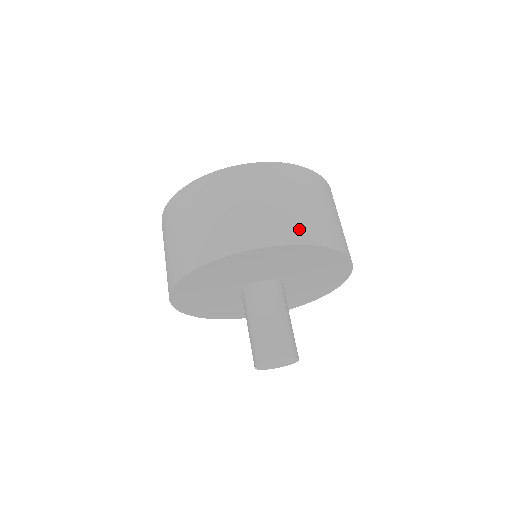
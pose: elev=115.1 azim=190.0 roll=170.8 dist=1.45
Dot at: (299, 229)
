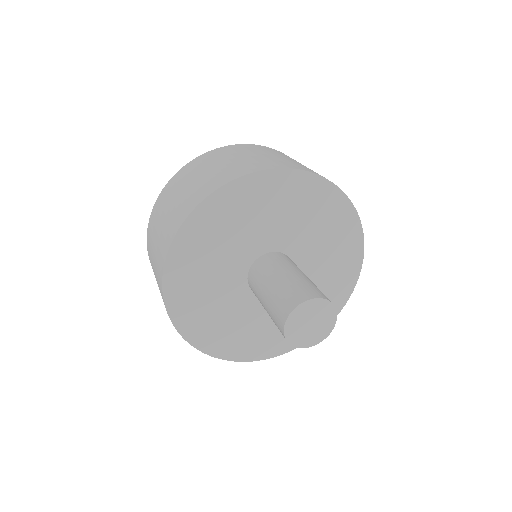
Dot at: occluded
